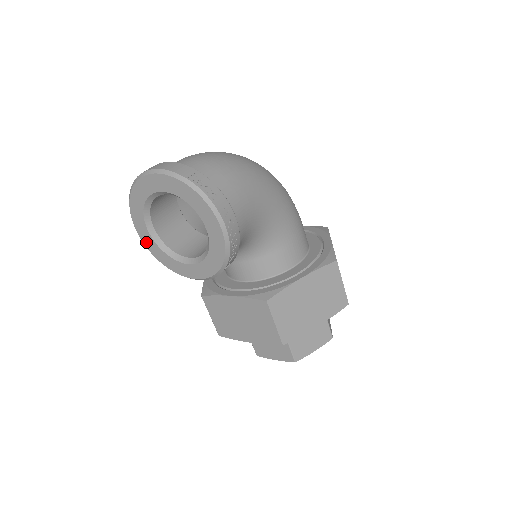
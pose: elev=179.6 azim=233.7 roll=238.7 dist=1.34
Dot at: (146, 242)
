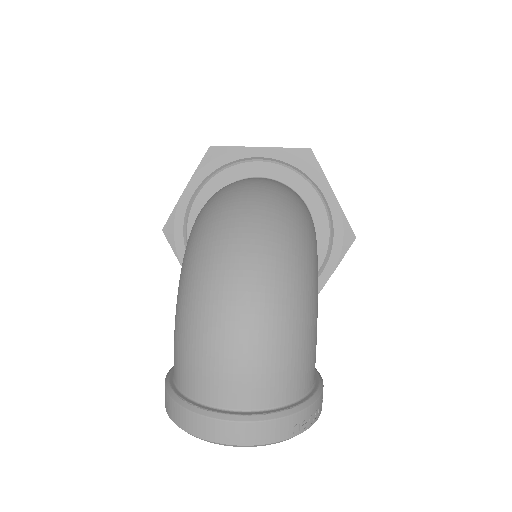
Dot at: occluded
